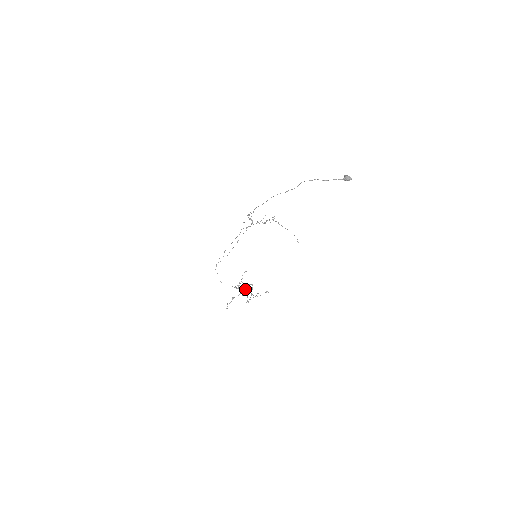
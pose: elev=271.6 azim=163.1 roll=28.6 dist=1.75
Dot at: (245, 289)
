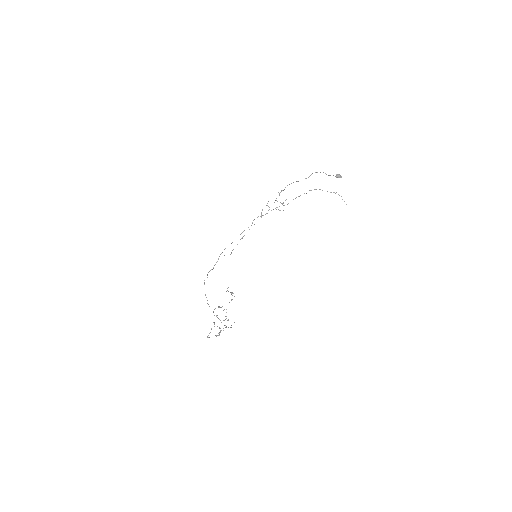
Dot at: occluded
